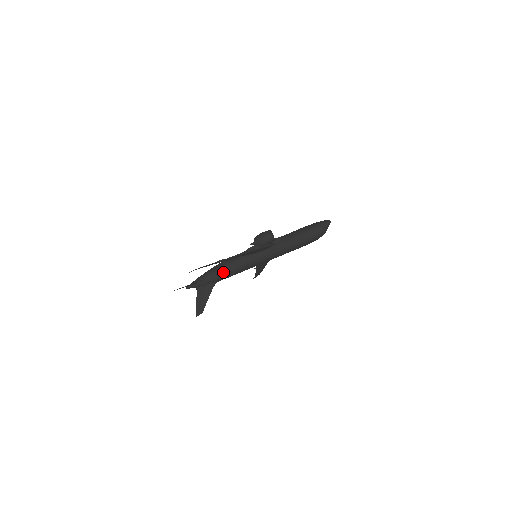
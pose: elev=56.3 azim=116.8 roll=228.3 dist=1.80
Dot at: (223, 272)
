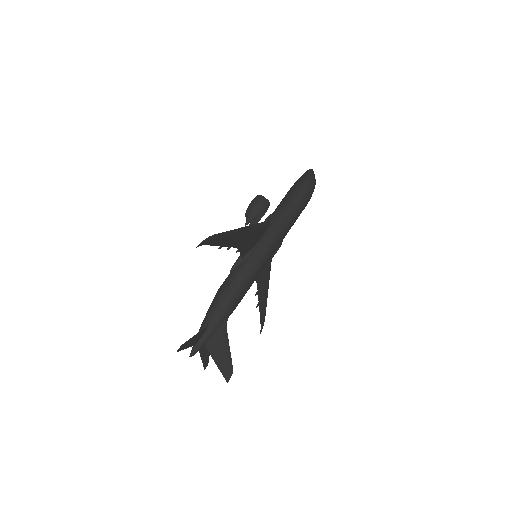
Dot at: (228, 296)
